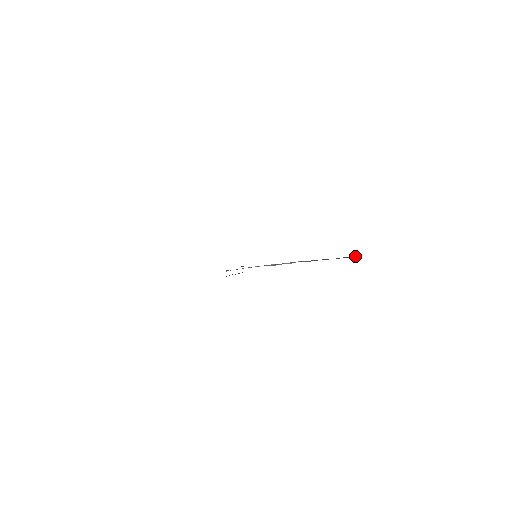
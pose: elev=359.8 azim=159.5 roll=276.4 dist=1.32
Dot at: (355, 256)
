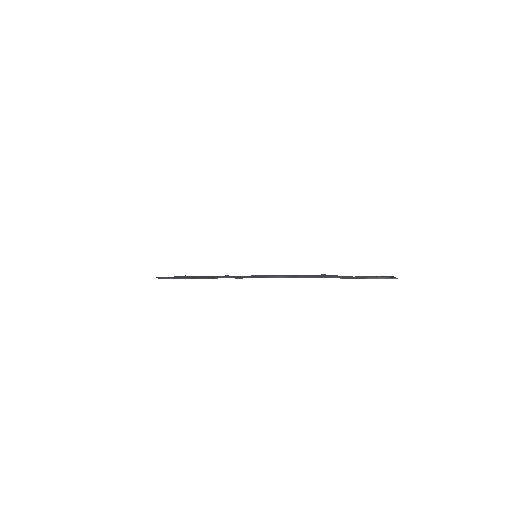
Dot at: occluded
